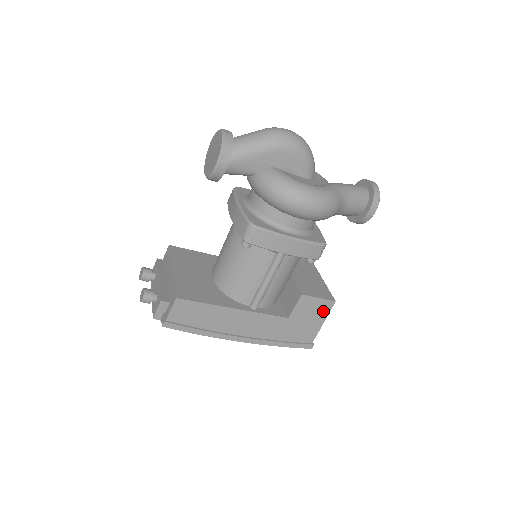
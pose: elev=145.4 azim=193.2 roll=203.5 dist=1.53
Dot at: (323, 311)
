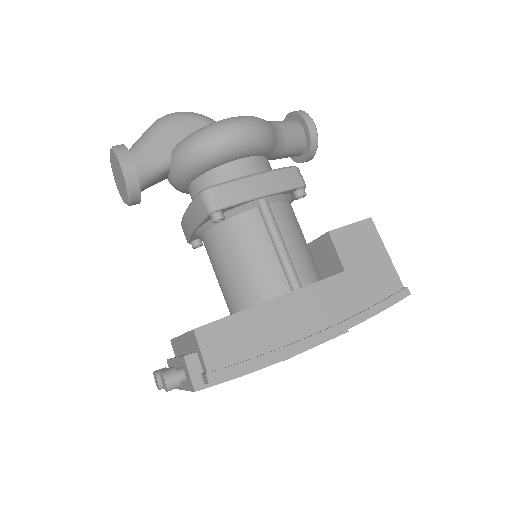
Dot at: (371, 238)
